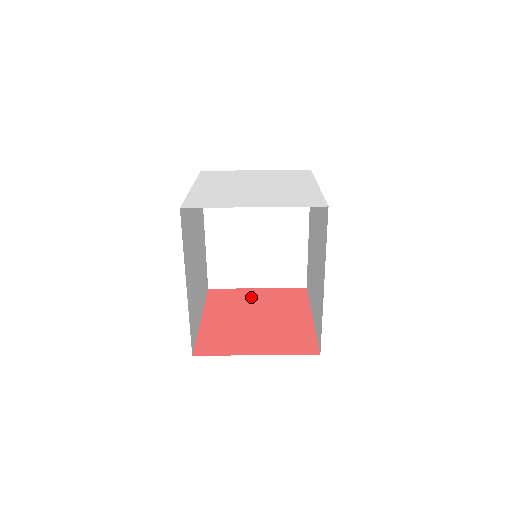
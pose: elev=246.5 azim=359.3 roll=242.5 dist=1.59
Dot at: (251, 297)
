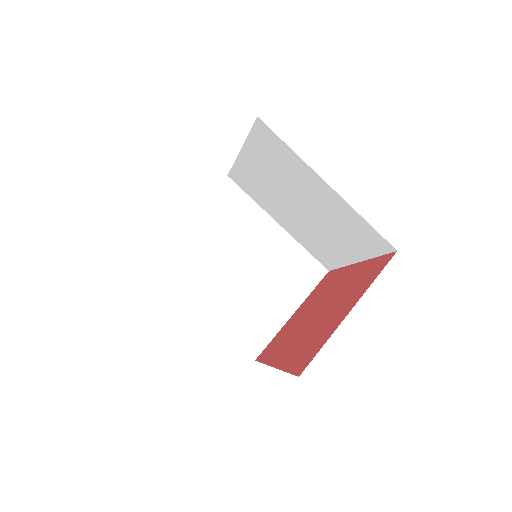
Dot at: (295, 319)
